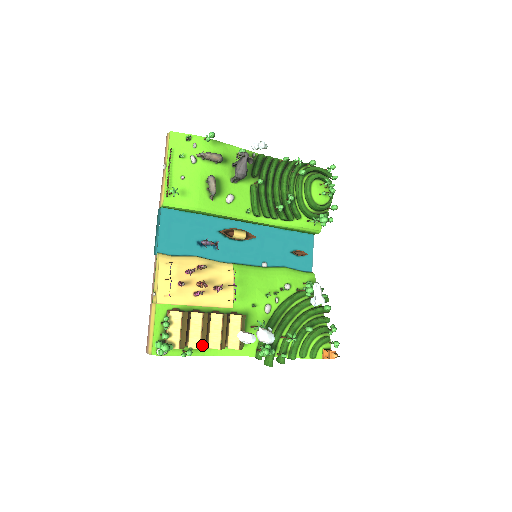
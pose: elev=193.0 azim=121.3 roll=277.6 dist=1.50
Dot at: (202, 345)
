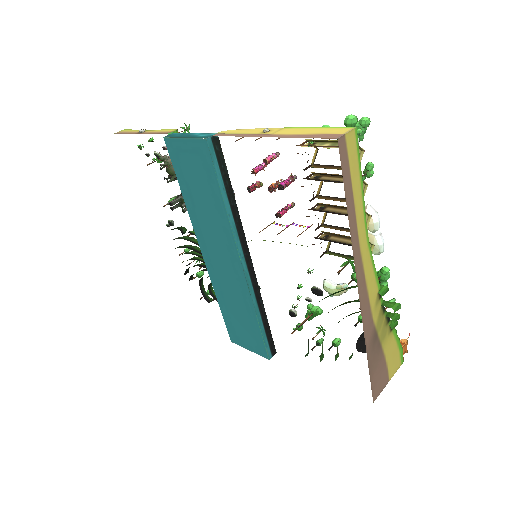
Dot at: occluded
